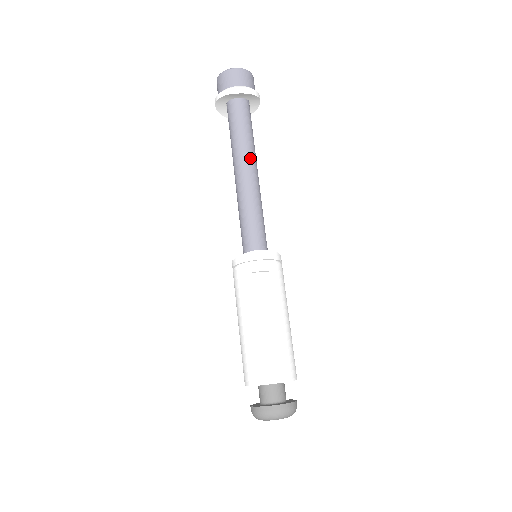
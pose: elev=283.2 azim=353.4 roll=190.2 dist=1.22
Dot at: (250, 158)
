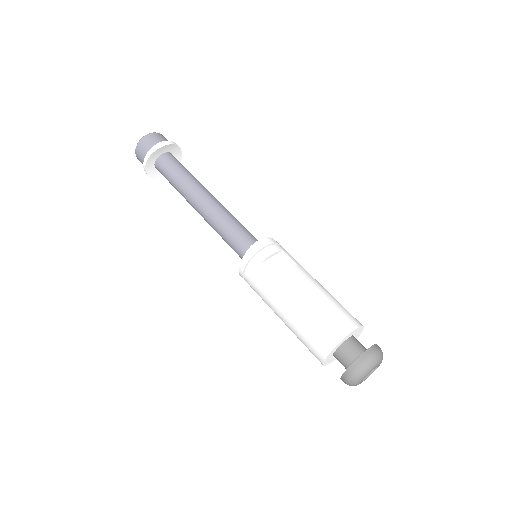
Dot at: (201, 188)
